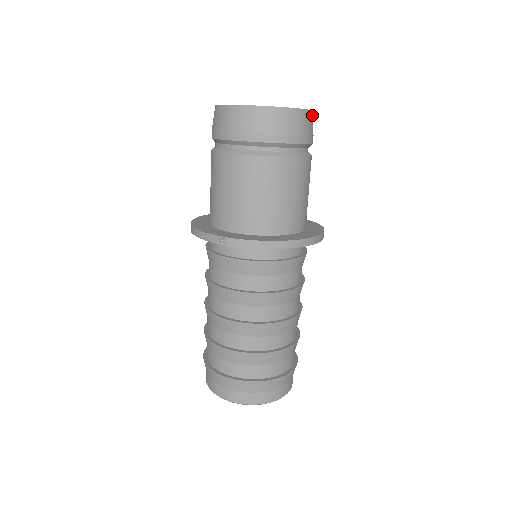
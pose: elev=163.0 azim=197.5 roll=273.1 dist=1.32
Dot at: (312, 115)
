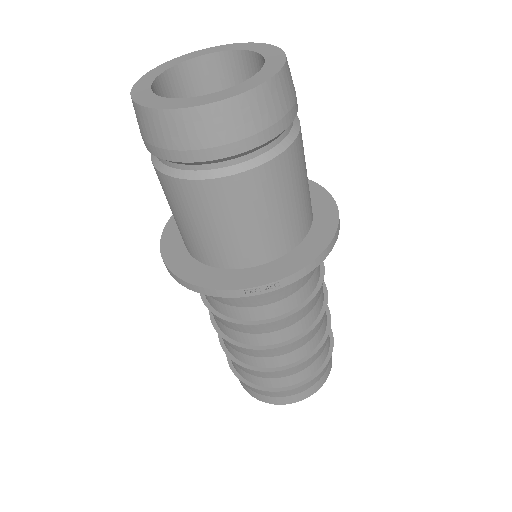
Dot at: occluded
